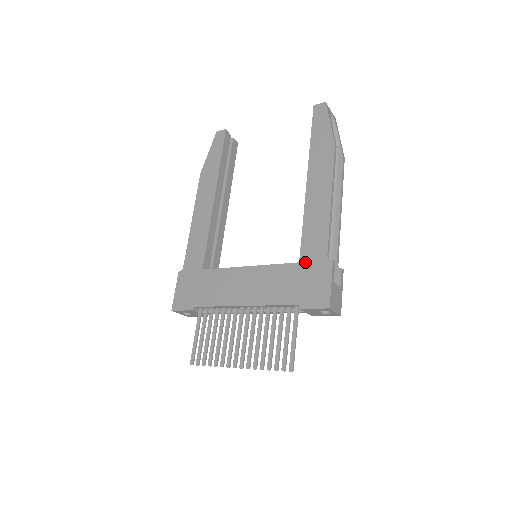
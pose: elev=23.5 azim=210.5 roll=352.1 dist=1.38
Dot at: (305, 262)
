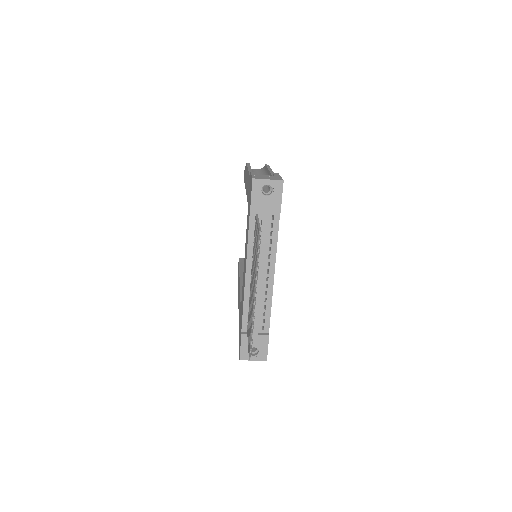
Dot at: (248, 199)
